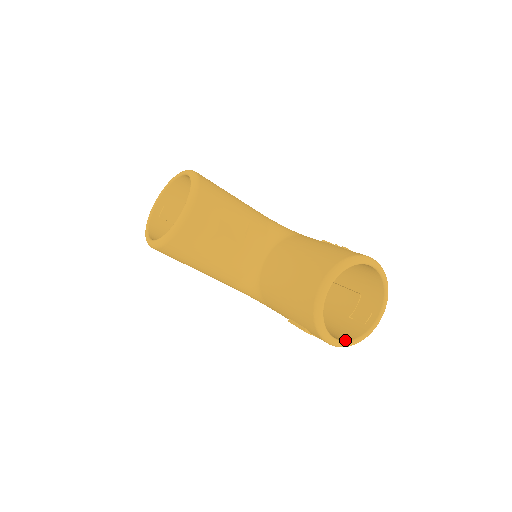
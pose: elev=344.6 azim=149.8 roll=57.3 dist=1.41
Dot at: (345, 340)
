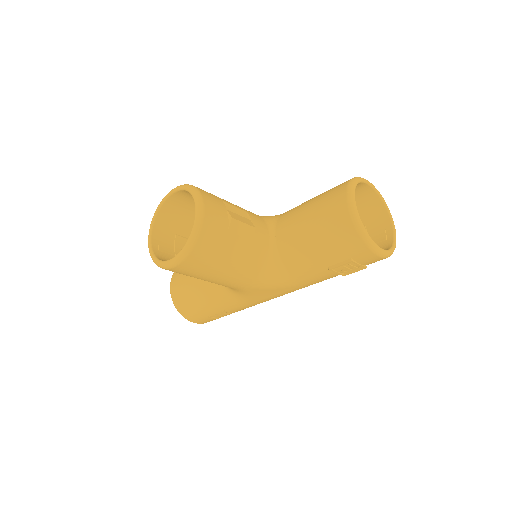
Dot at: (386, 250)
